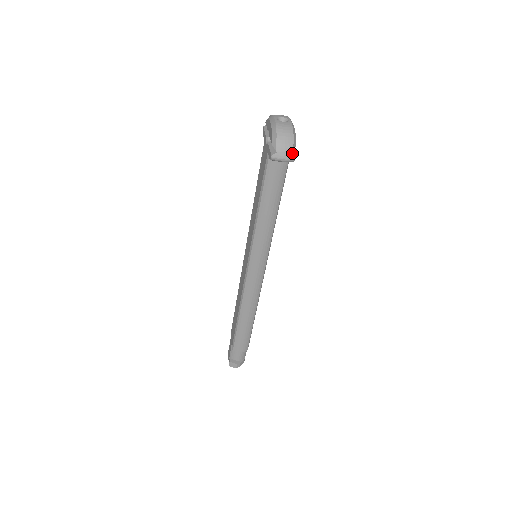
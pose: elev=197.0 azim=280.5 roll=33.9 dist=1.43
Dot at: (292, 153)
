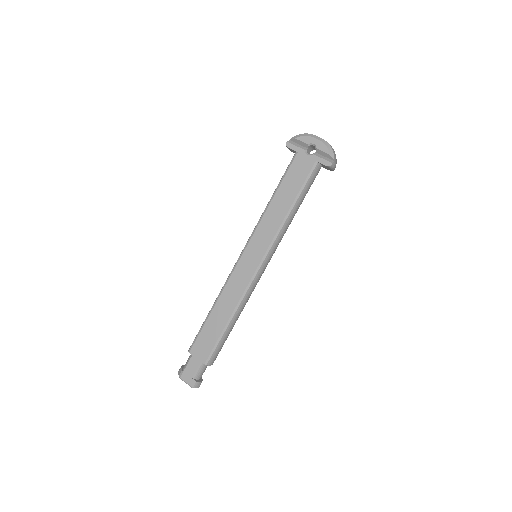
Dot at: occluded
